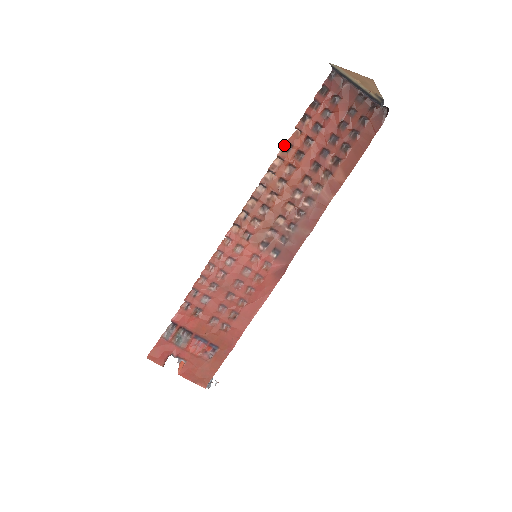
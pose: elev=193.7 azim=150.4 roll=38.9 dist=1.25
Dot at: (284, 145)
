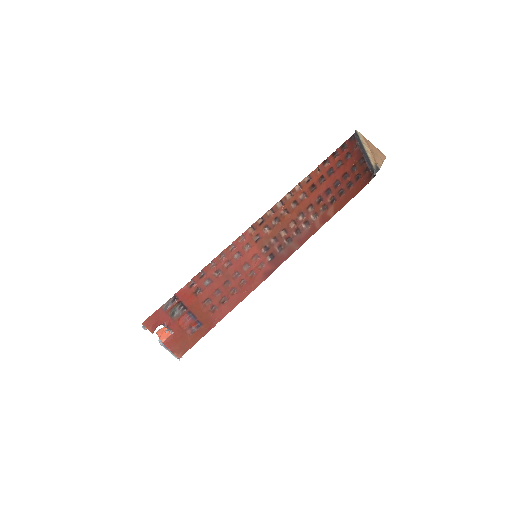
Dot at: (306, 177)
